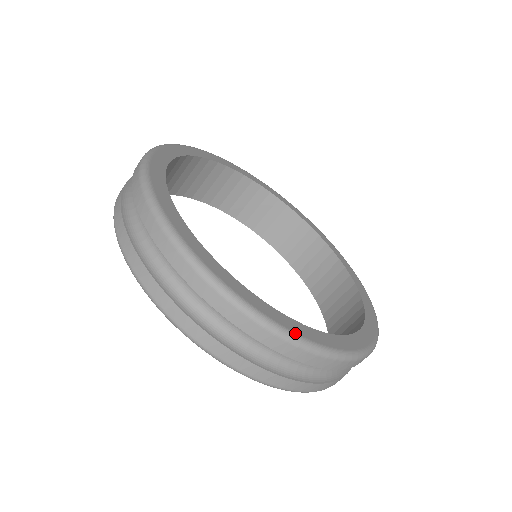
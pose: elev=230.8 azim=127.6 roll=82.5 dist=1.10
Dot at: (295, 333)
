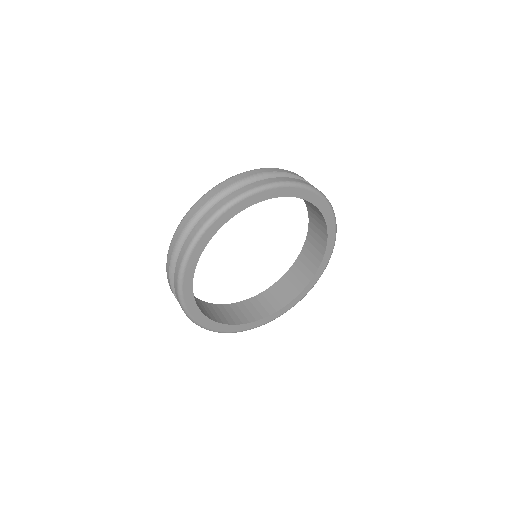
Dot at: (219, 331)
